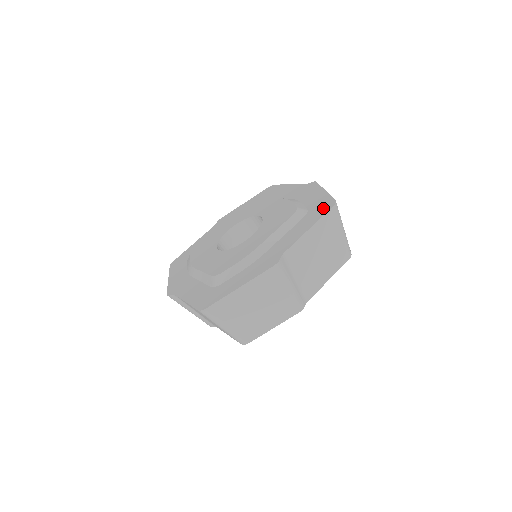
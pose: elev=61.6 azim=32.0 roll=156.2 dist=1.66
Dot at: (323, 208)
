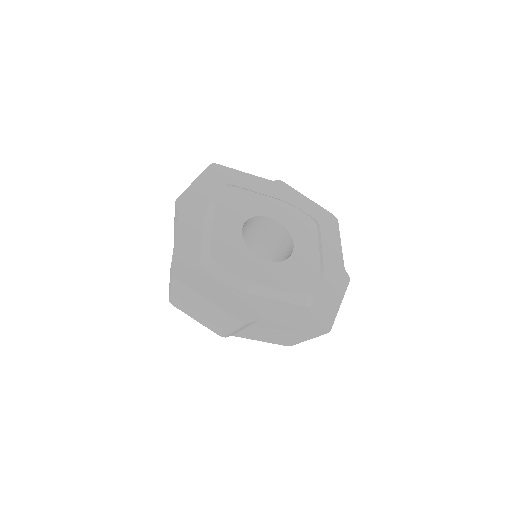
Dot at: (331, 222)
